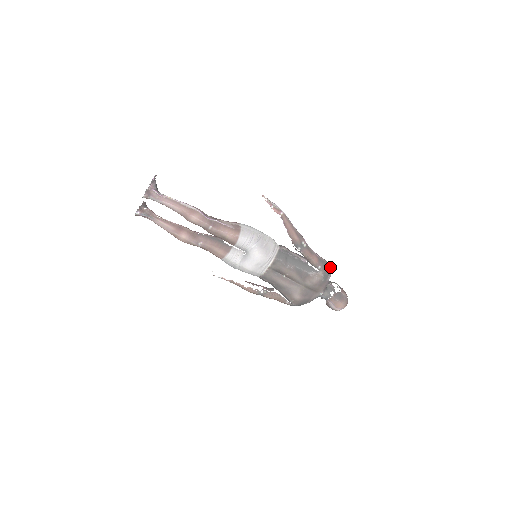
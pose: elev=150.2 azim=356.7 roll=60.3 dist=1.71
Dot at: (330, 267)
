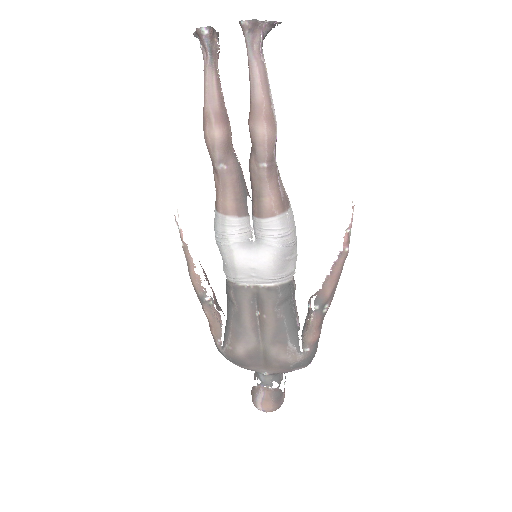
Dot at: (312, 359)
